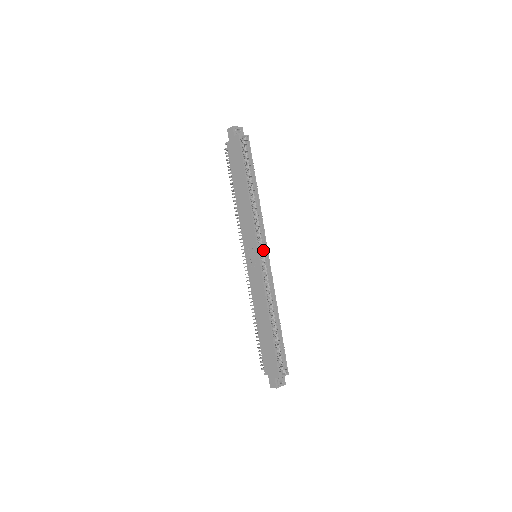
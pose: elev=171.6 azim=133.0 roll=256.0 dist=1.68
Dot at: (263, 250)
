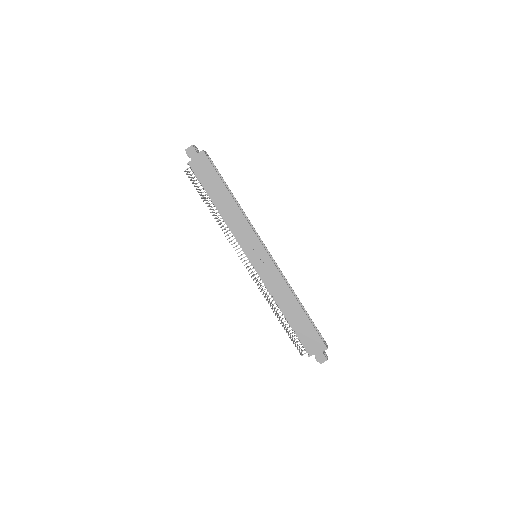
Dot at: occluded
